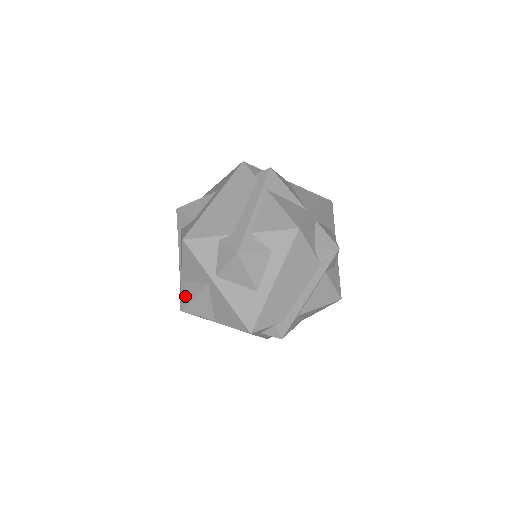
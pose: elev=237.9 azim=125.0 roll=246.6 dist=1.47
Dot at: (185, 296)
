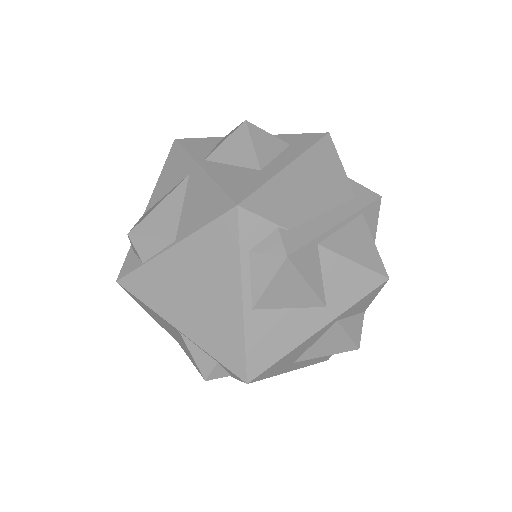
Dot at: (142, 217)
